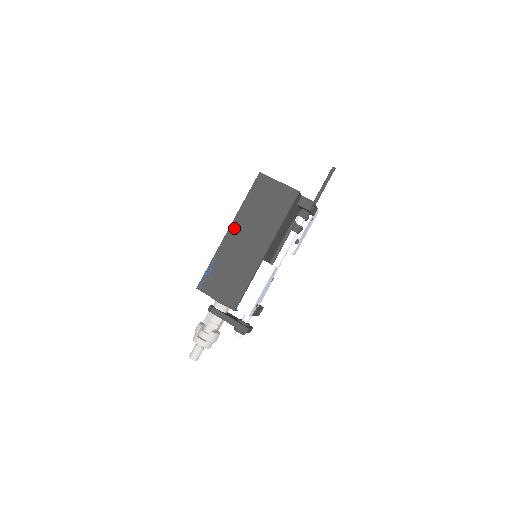
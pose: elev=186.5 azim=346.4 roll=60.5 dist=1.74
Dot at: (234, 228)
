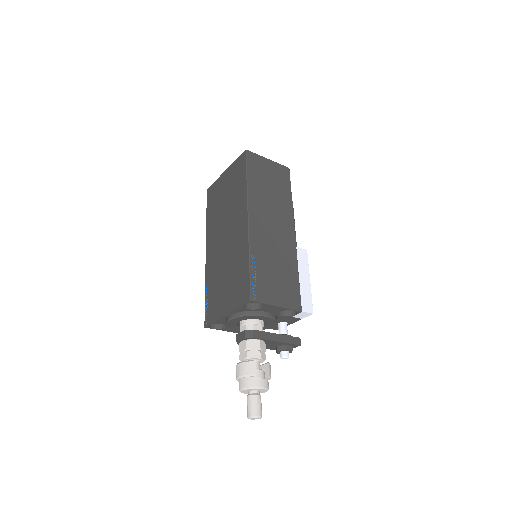
Dot at: (253, 214)
